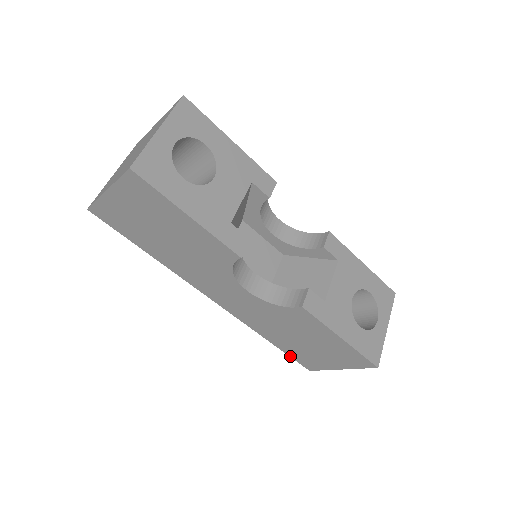
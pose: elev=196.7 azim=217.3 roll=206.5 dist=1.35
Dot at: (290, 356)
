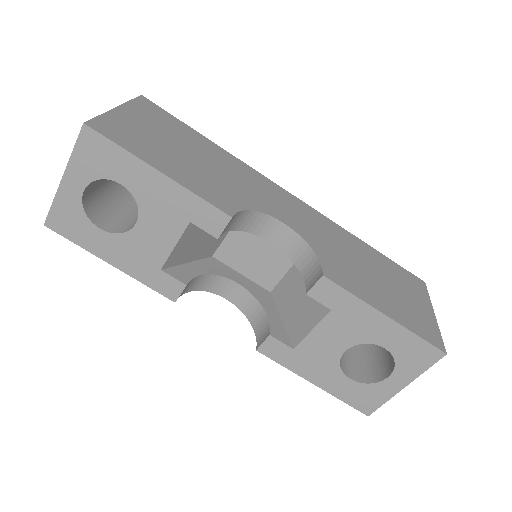
Dot at: occluded
